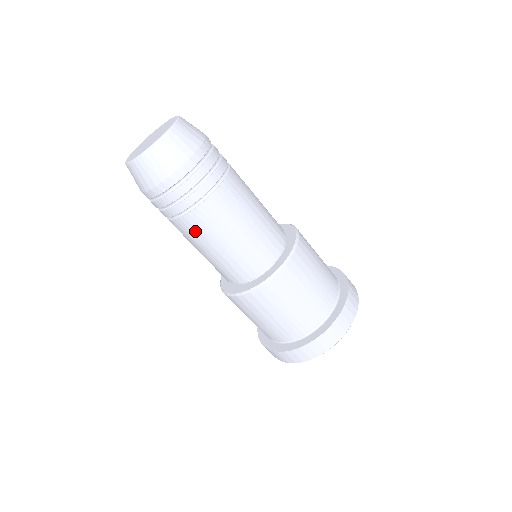
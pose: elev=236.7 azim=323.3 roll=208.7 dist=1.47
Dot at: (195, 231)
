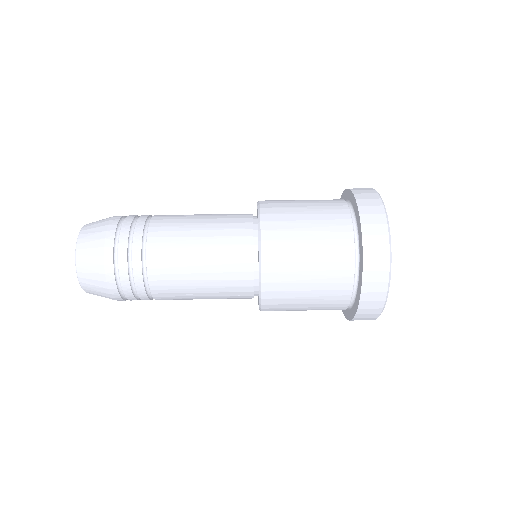
Dot at: (171, 221)
